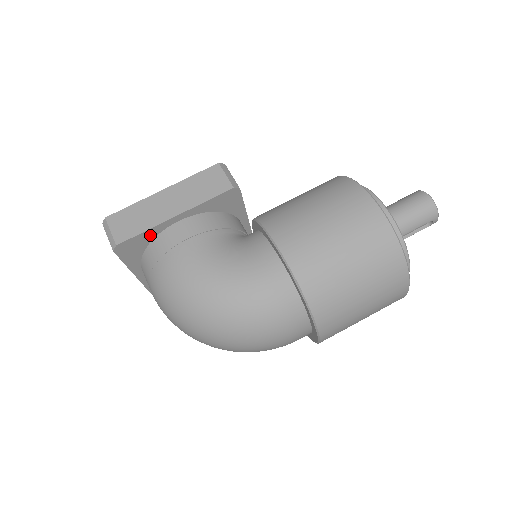
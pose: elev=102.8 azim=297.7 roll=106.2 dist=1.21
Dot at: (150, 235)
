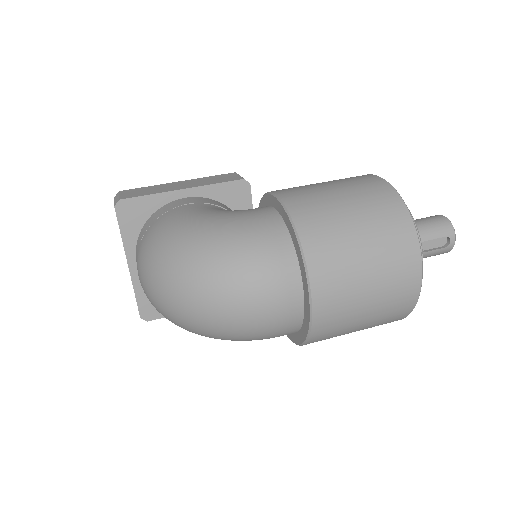
Dot at: (154, 203)
